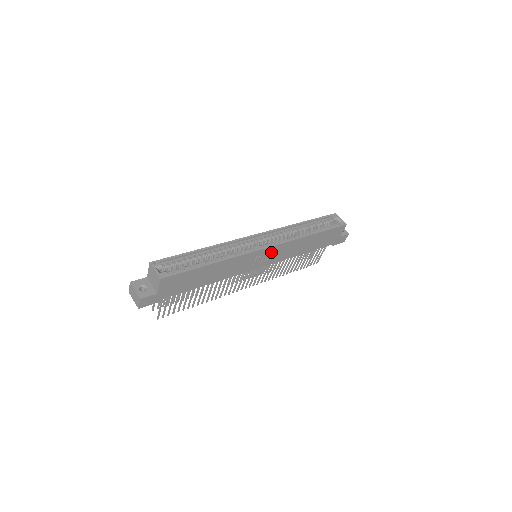
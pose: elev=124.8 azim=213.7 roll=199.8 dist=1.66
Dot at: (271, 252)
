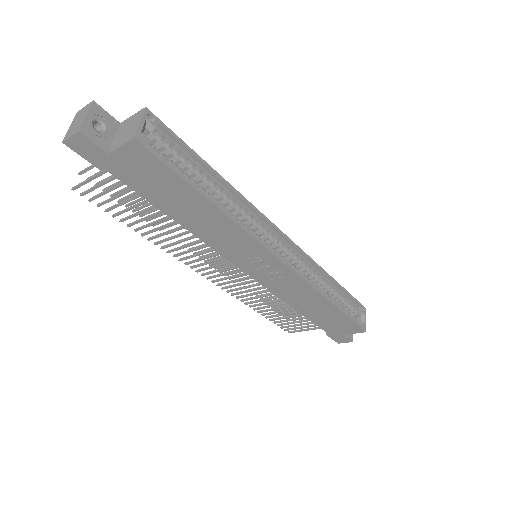
Dot at: (277, 271)
